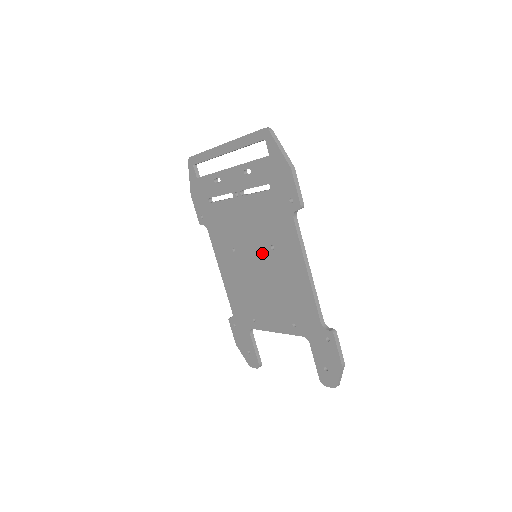
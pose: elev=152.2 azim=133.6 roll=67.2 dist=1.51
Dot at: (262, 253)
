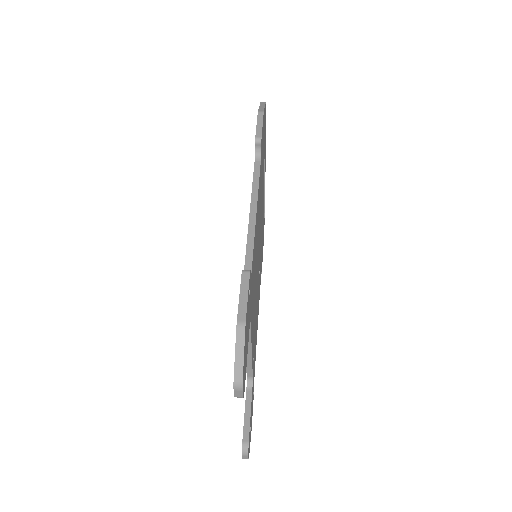
Dot at: occluded
